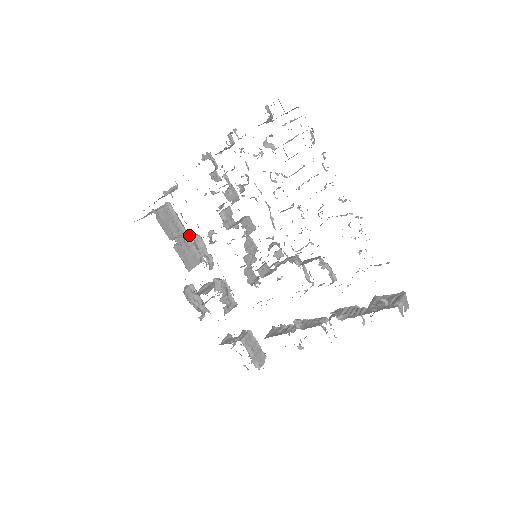
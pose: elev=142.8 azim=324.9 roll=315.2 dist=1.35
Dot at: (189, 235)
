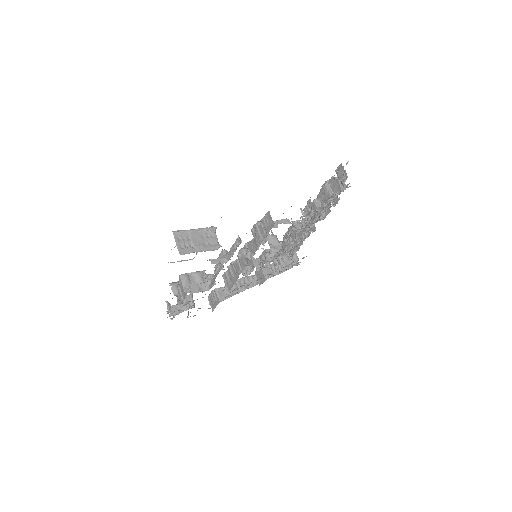
Dot at: occluded
